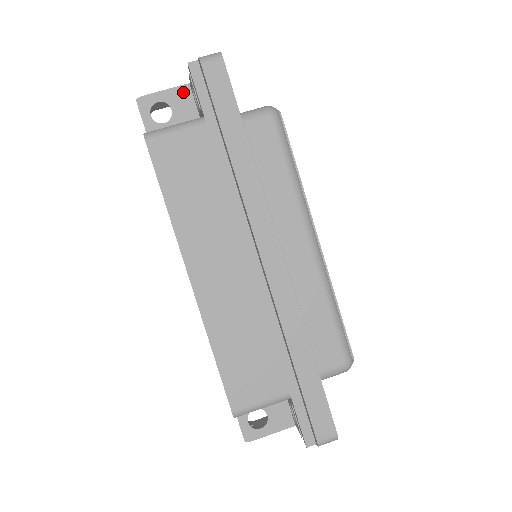
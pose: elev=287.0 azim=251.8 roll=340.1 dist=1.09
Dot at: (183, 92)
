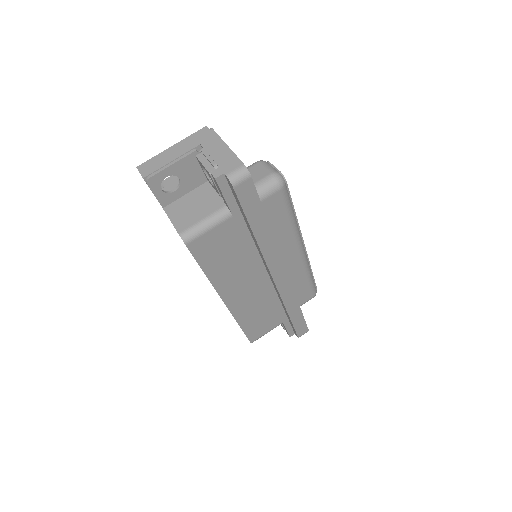
Dot at: (188, 161)
